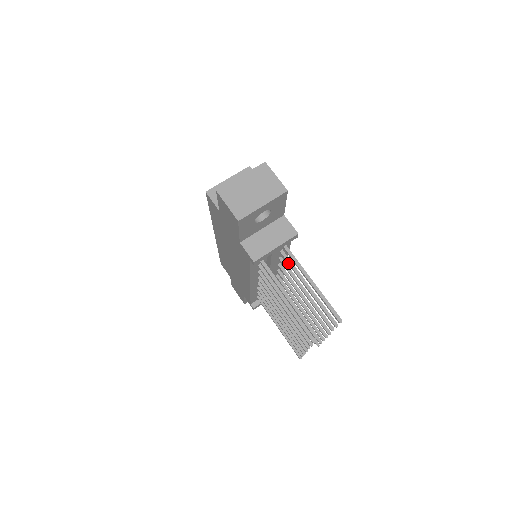
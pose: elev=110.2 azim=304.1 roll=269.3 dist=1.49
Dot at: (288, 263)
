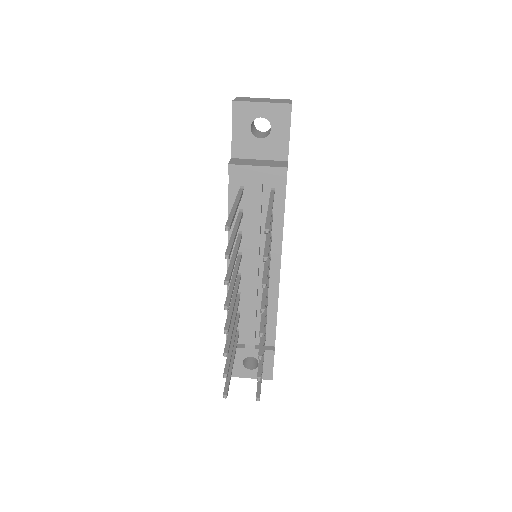
Dot at: occluded
